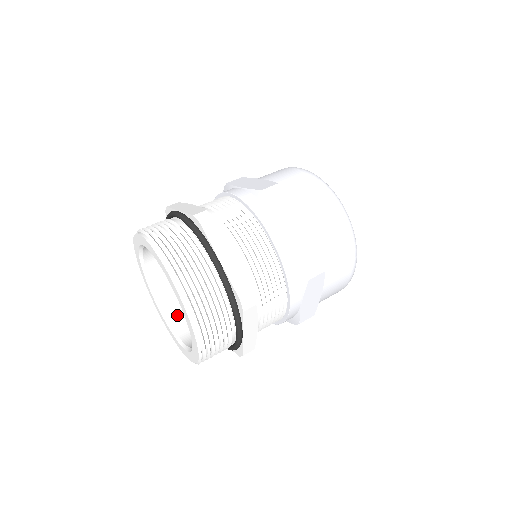
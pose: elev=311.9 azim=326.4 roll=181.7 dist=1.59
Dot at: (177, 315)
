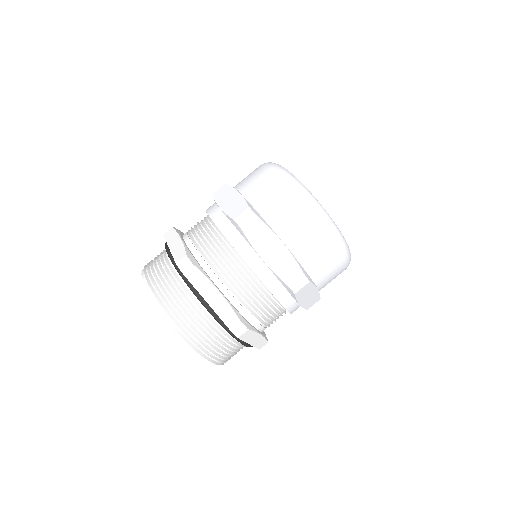
Dot at: occluded
